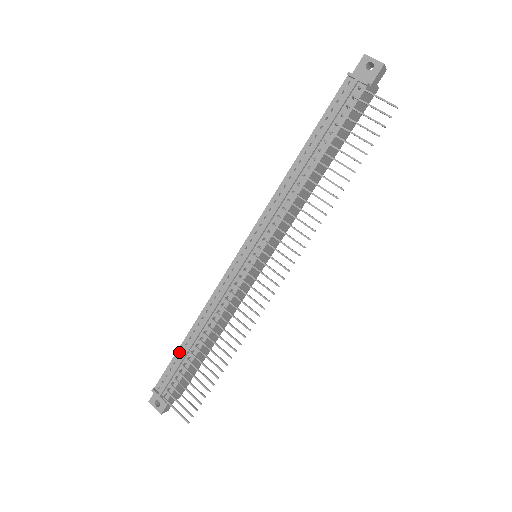
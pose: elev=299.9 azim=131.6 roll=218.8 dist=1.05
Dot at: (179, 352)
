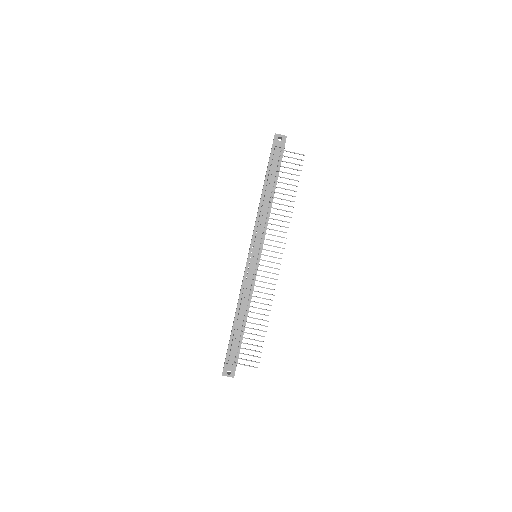
Dot at: (233, 332)
